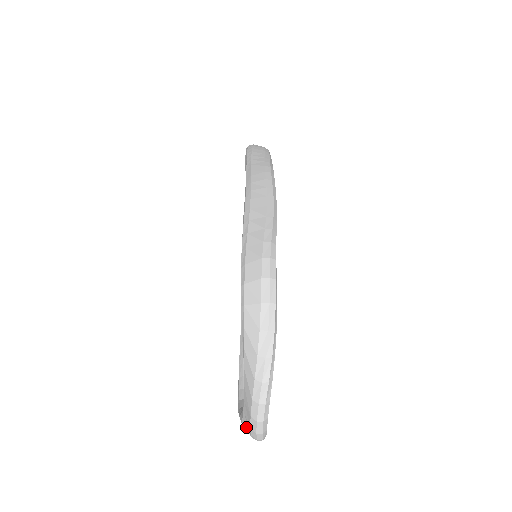
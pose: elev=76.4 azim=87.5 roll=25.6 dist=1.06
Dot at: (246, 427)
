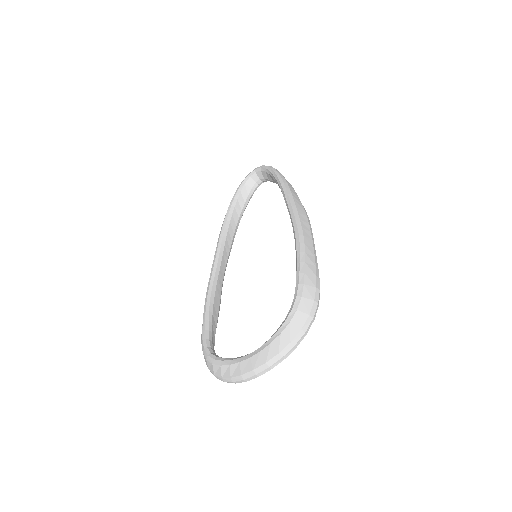
Dot at: (224, 370)
